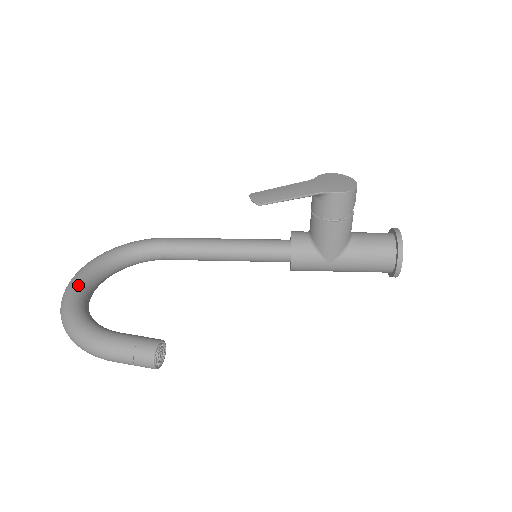
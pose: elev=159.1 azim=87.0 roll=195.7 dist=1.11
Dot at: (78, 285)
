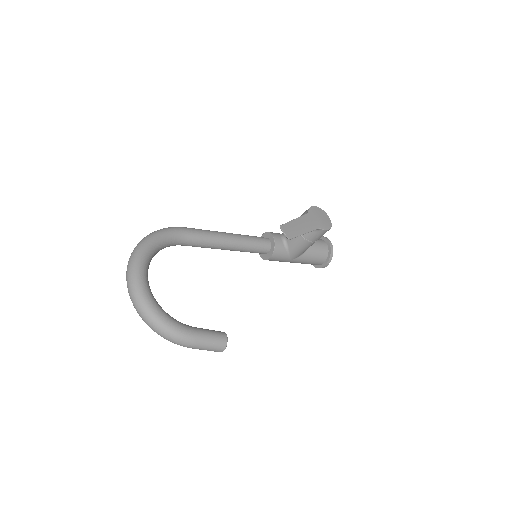
Dot at: (145, 281)
